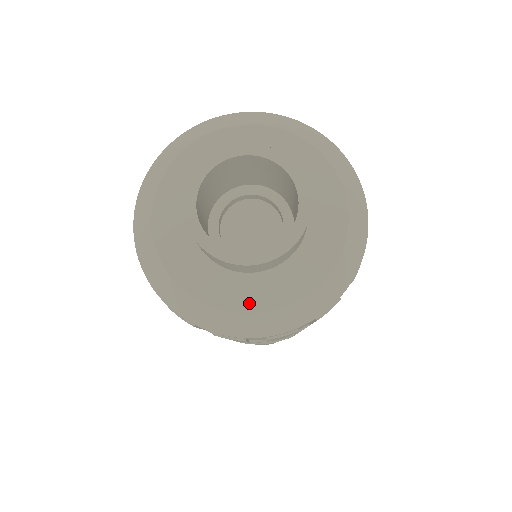
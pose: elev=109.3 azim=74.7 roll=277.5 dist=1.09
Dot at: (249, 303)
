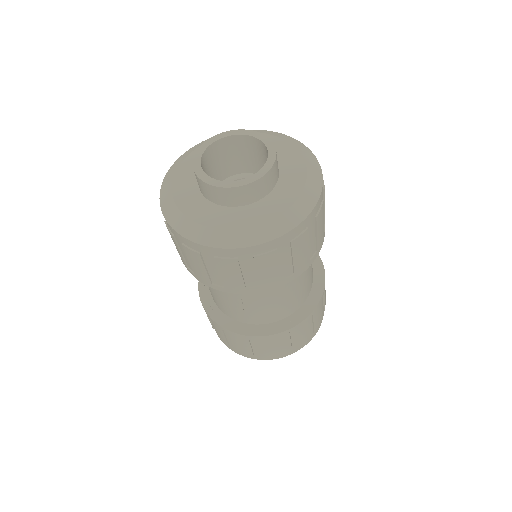
Dot at: (238, 223)
